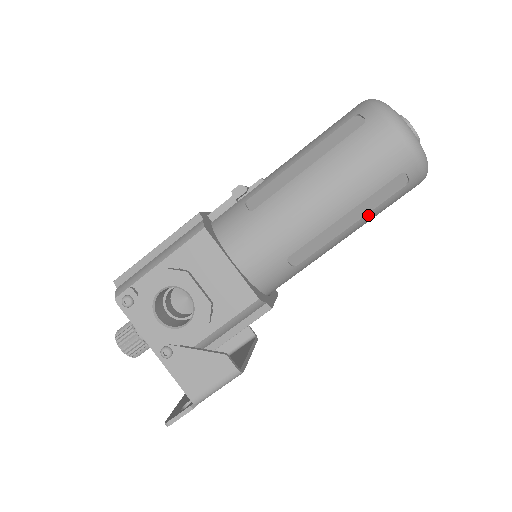
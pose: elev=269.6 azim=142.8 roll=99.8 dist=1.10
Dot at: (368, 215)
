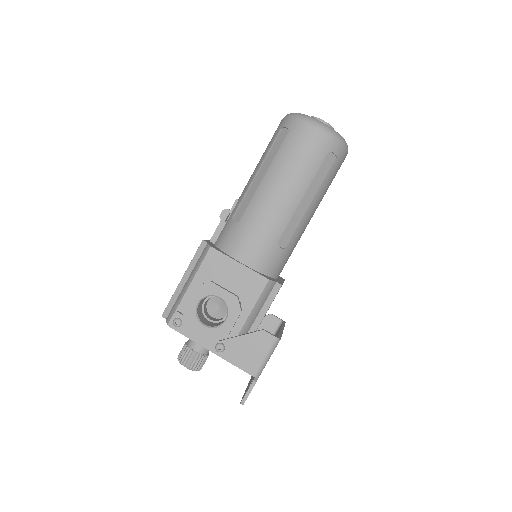
Dot at: (320, 191)
